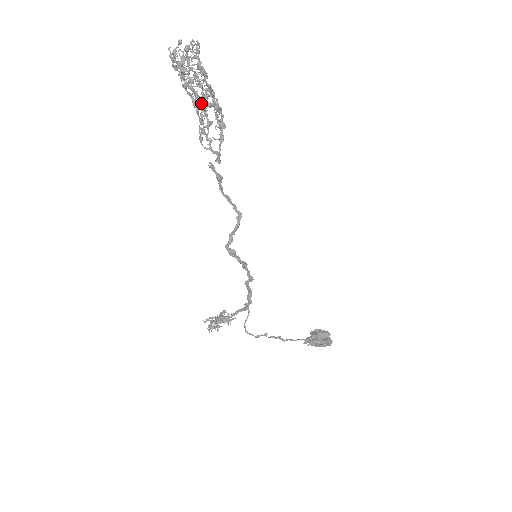
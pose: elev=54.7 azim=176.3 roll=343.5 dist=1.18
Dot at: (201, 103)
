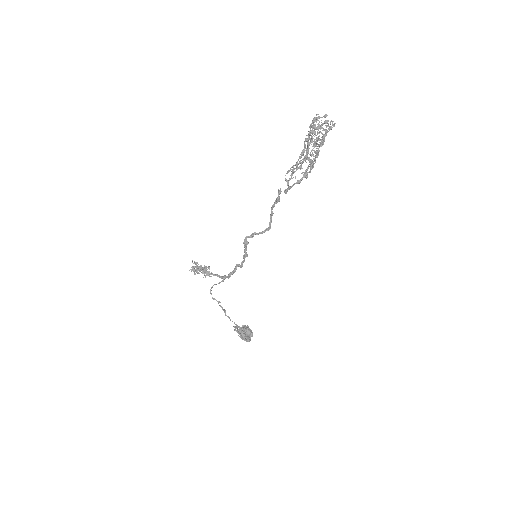
Dot at: occluded
